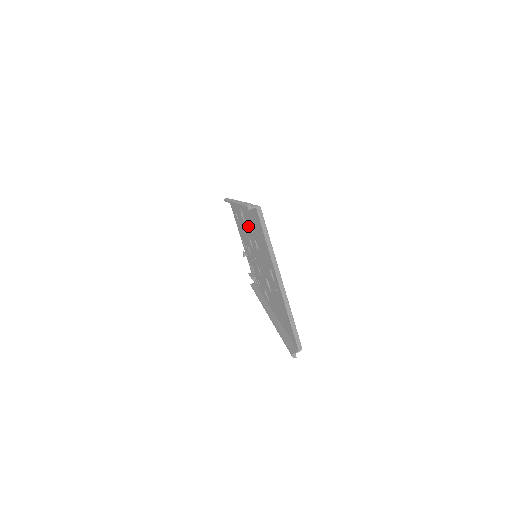
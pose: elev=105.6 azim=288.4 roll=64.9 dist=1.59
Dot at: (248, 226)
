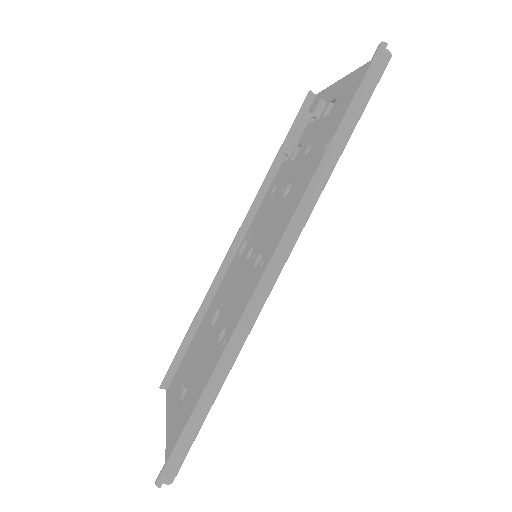
Dot at: occluded
